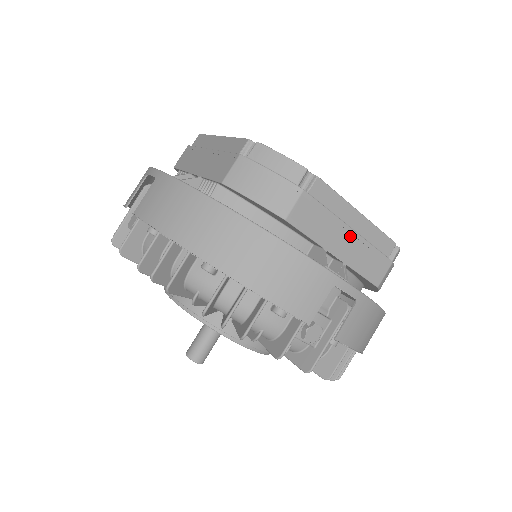
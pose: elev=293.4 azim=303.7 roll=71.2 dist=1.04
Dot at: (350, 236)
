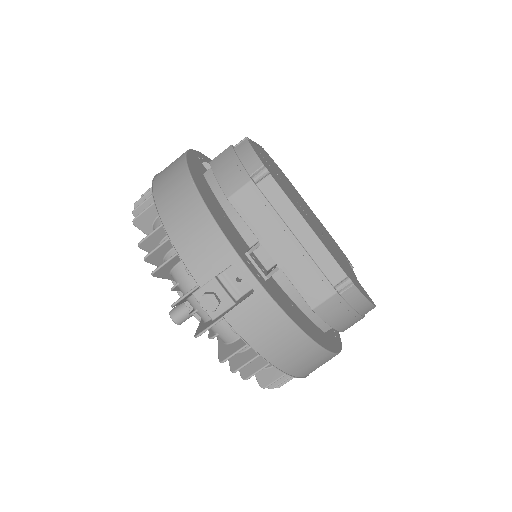
Dot at: (291, 242)
